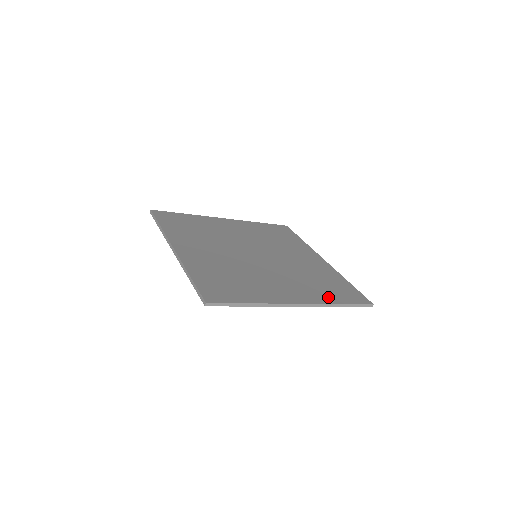
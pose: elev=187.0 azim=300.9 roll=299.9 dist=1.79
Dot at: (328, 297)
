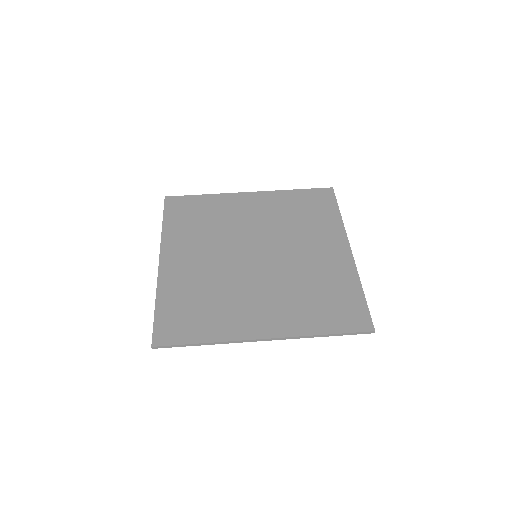
Dot at: (312, 323)
